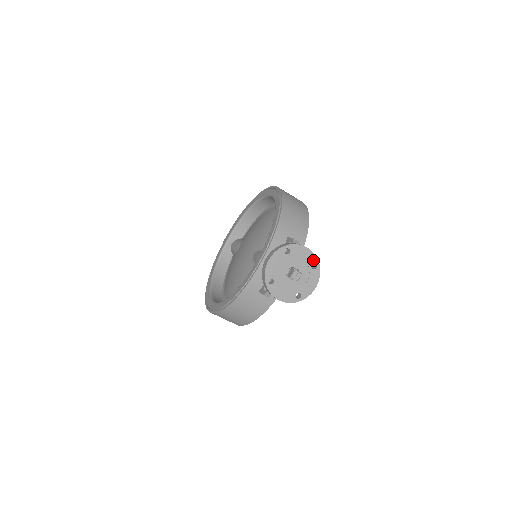
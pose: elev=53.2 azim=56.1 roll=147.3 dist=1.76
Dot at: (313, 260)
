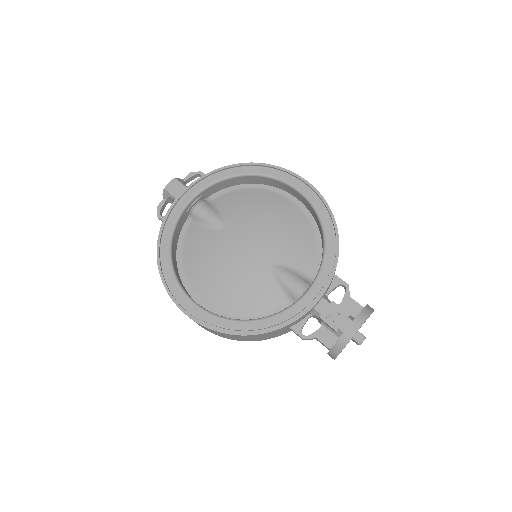
Dot at: occluded
